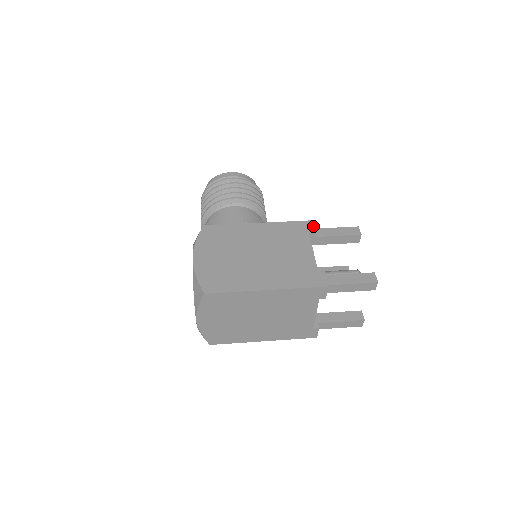
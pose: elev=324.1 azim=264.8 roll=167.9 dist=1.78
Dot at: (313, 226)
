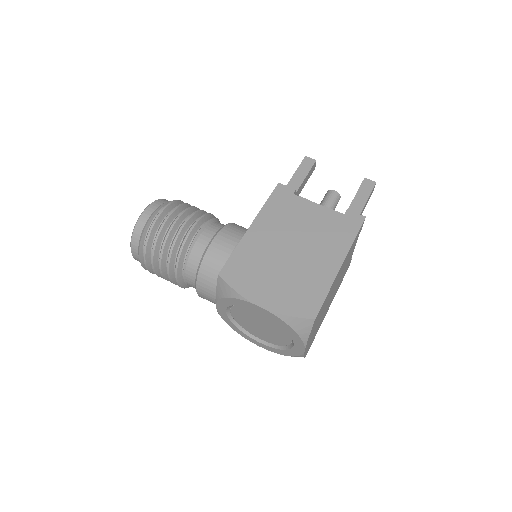
Dot at: (287, 186)
